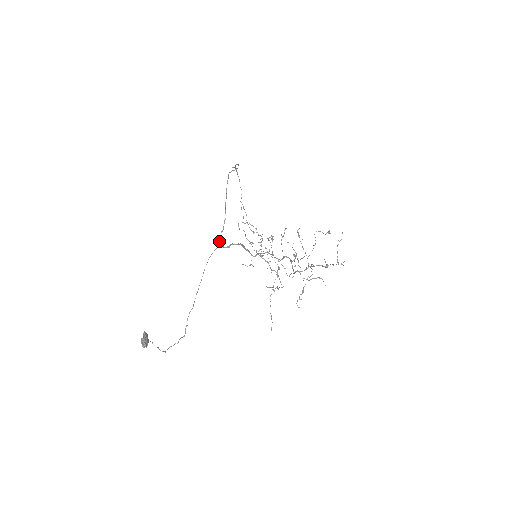
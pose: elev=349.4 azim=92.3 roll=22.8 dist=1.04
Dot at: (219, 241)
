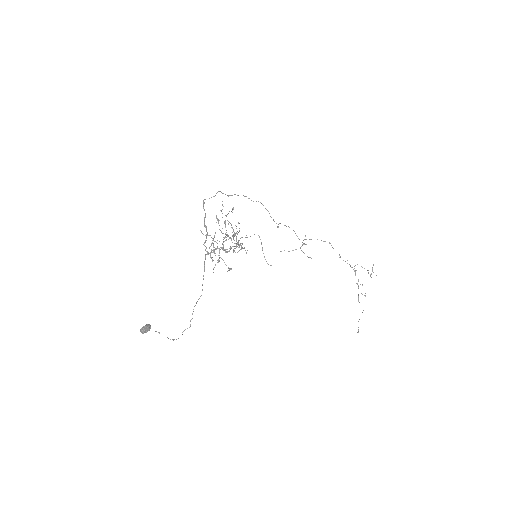
Dot at: (206, 251)
